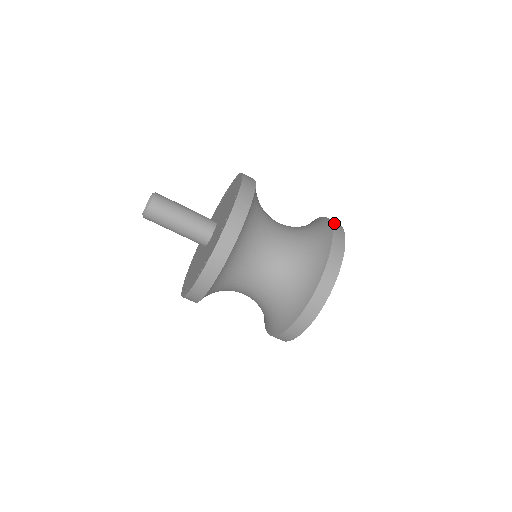
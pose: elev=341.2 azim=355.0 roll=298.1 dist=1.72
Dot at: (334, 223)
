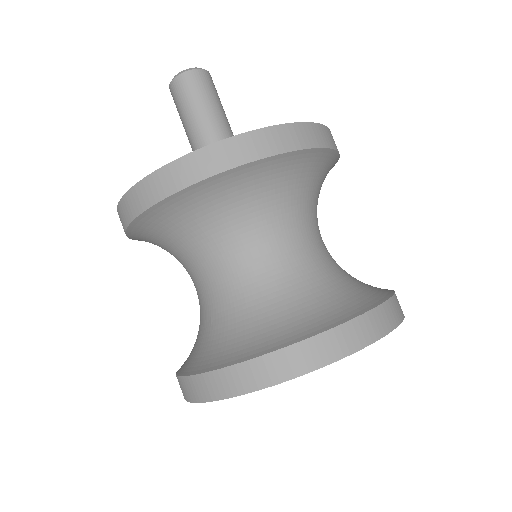
Dot at: (369, 320)
